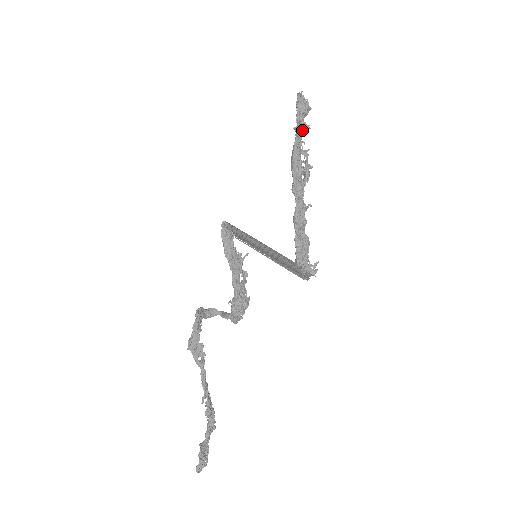
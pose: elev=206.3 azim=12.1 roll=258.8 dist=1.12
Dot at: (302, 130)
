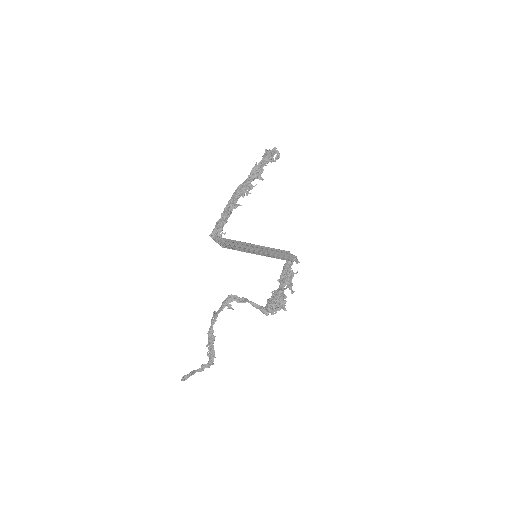
Dot at: (259, 168)
